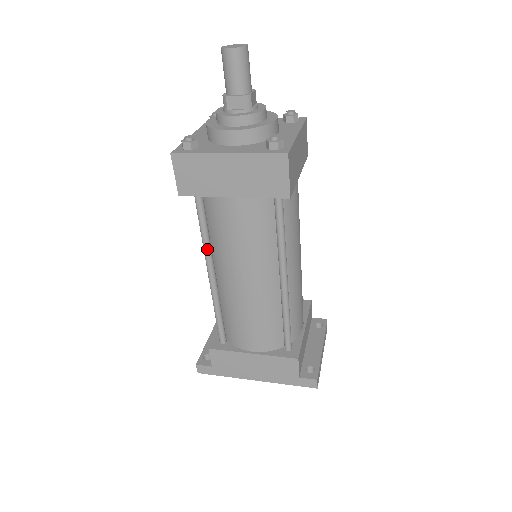
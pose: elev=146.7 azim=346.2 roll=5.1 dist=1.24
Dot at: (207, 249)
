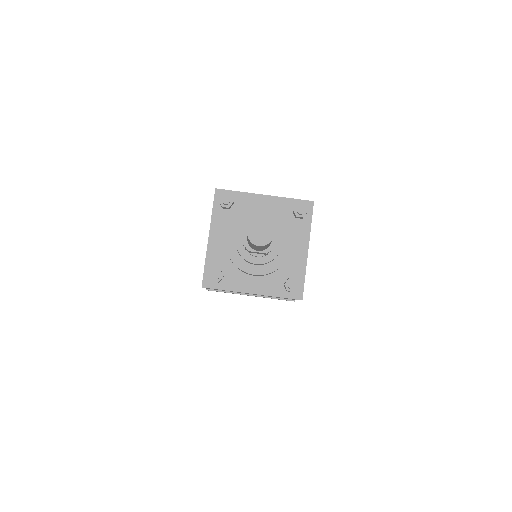
Dot at: occluded
